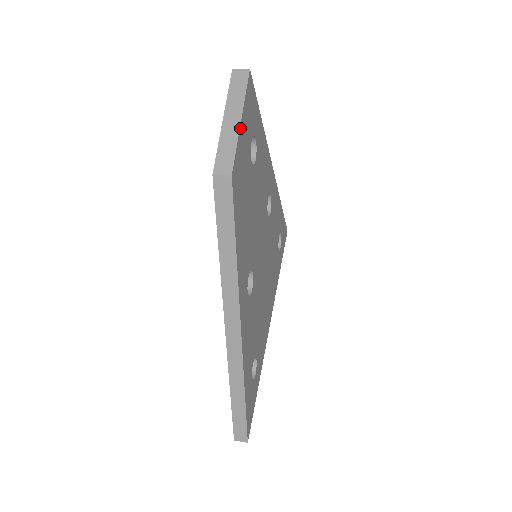
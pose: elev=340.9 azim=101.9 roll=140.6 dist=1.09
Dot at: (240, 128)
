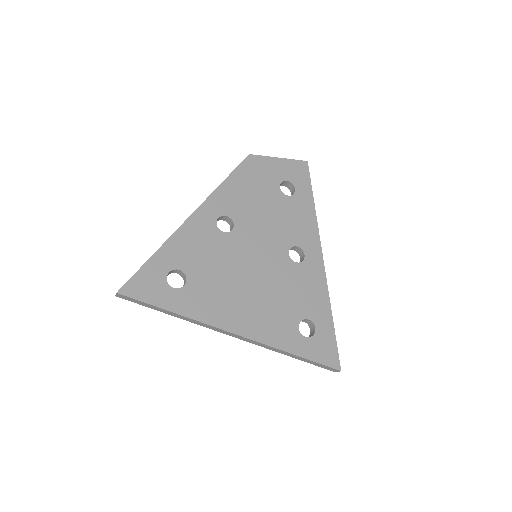
Dot at: (275, 158)
